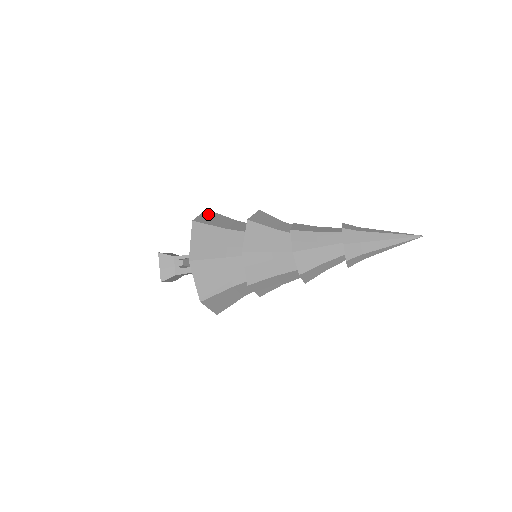
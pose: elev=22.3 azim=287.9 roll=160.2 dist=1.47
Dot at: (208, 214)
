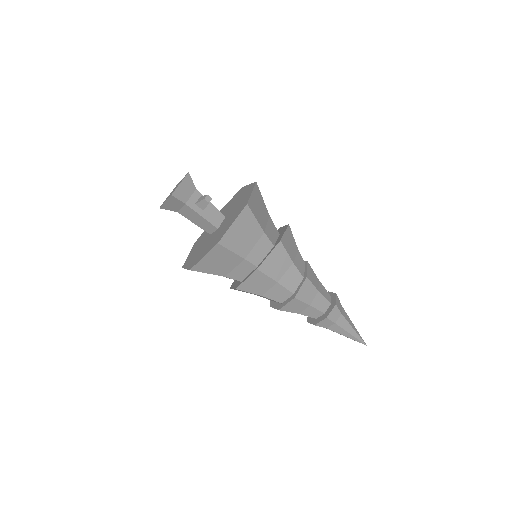
Dot at: occluded
